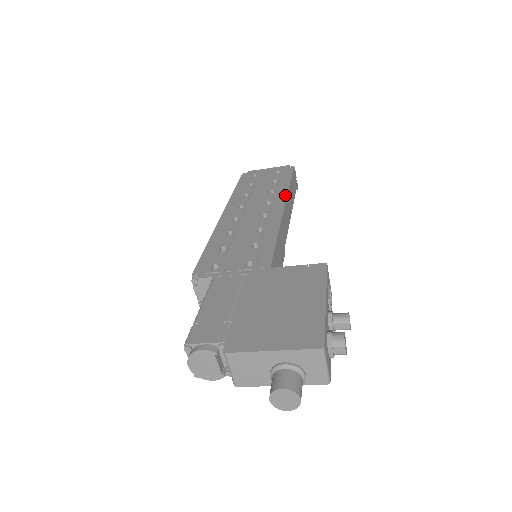
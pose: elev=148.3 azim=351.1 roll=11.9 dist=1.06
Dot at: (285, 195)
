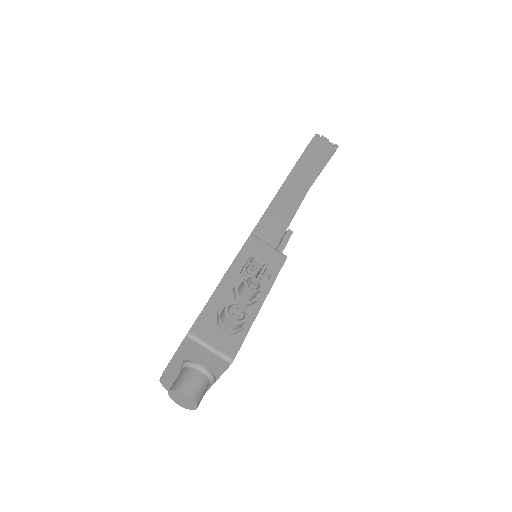
Dot at: occluded
